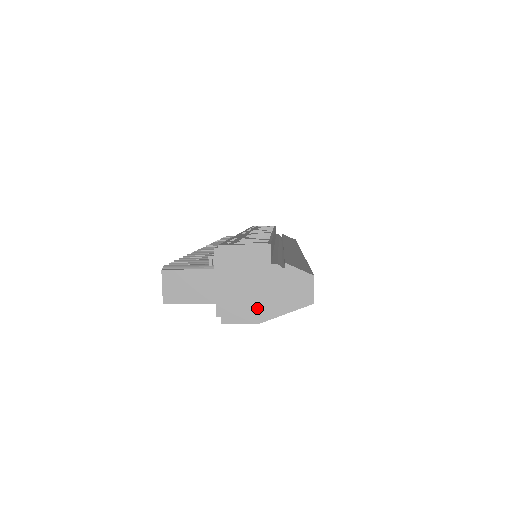
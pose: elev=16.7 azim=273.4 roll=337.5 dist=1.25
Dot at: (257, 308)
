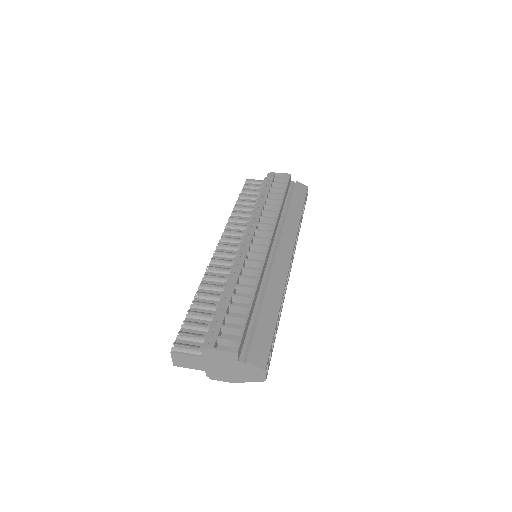
Dot at: (231, 377)
